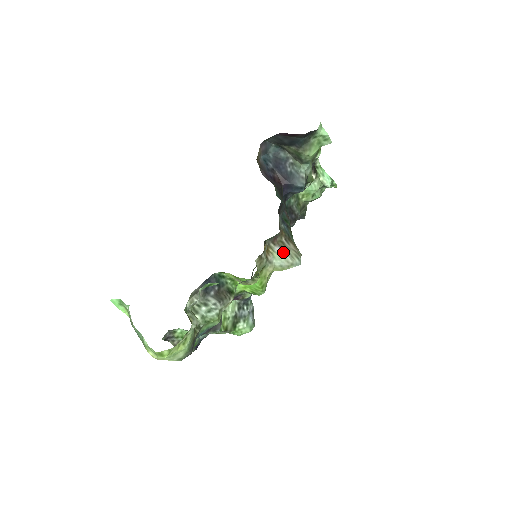
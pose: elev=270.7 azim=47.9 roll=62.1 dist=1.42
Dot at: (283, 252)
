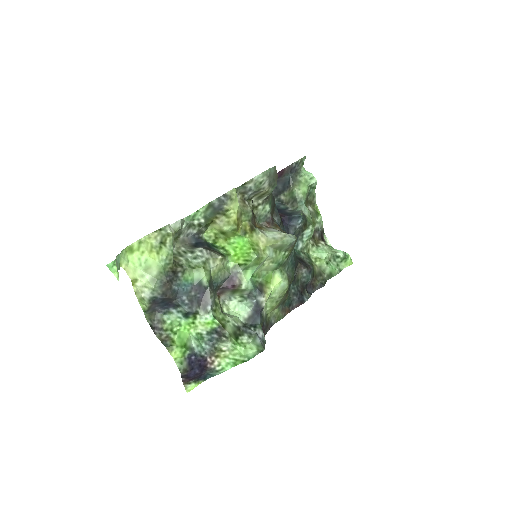
Dot at: (276, 230)
